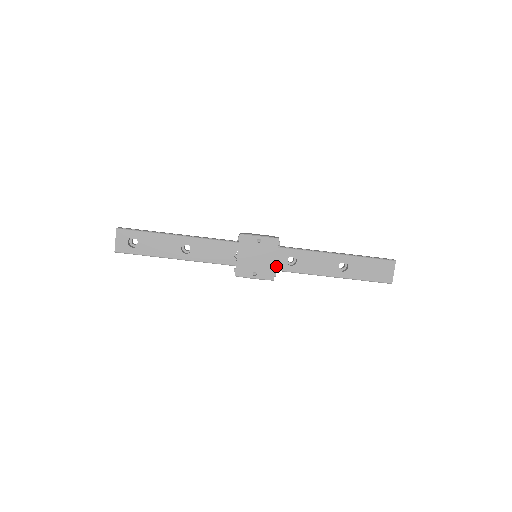
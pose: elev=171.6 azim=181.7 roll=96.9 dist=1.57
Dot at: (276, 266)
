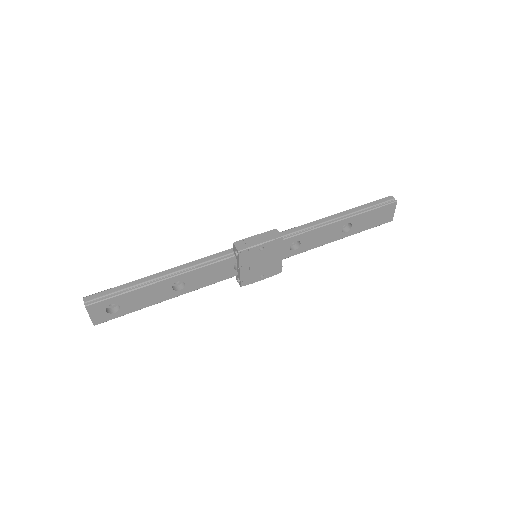
Dot at: occluded
